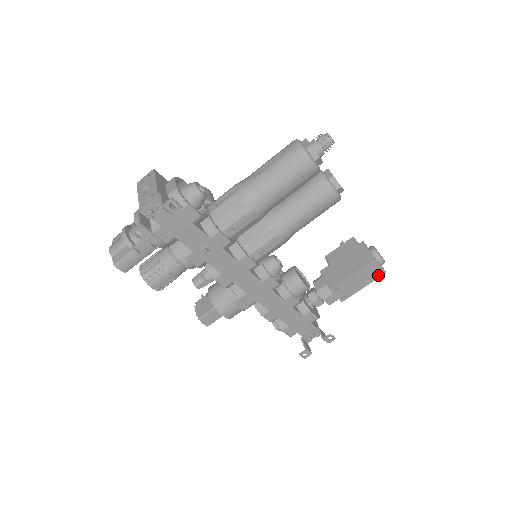
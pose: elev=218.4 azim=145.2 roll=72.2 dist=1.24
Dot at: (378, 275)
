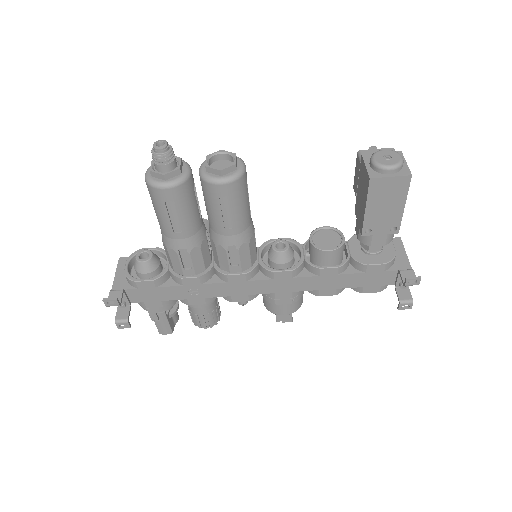
Dot at: (404, 185)
